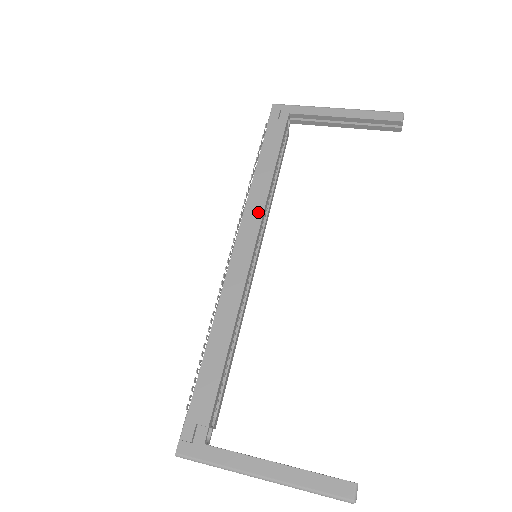
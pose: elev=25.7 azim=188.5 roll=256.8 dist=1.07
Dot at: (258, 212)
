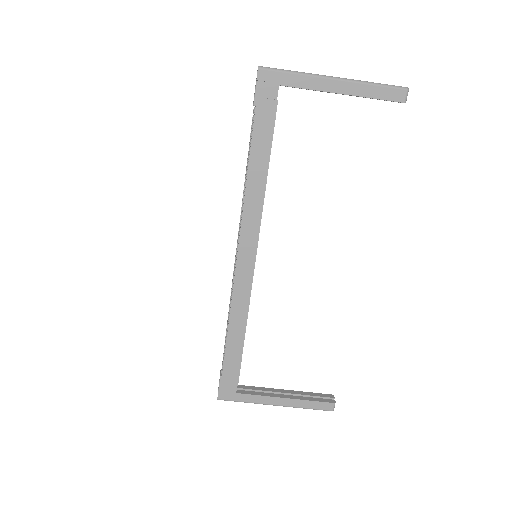
Dot at: (256, 221)
